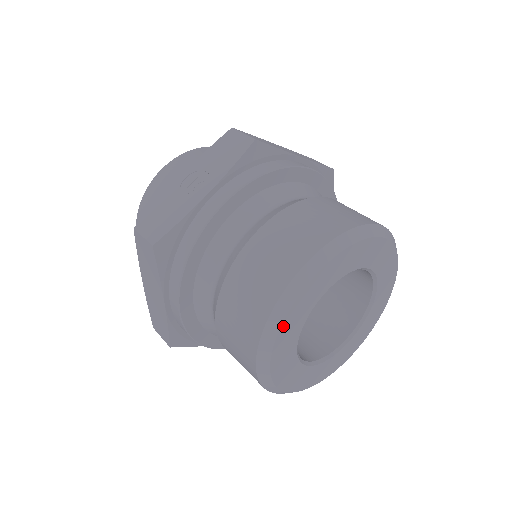
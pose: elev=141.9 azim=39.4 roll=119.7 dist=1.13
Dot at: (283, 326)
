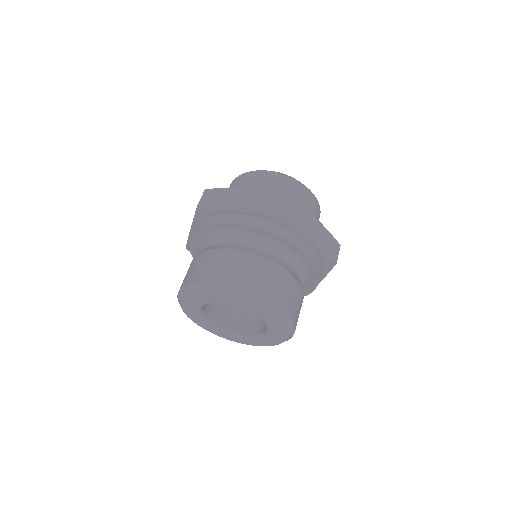
Dot at: (187, 314)
